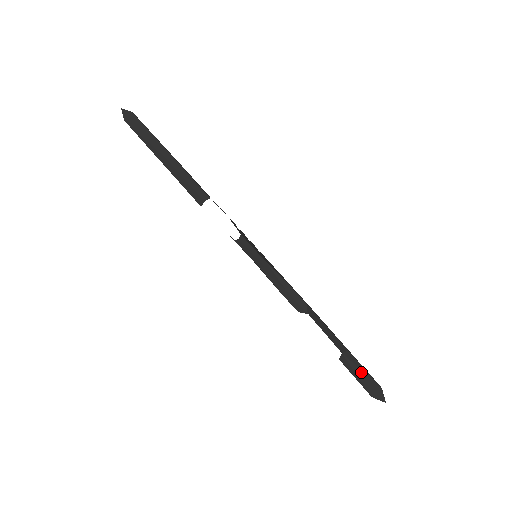
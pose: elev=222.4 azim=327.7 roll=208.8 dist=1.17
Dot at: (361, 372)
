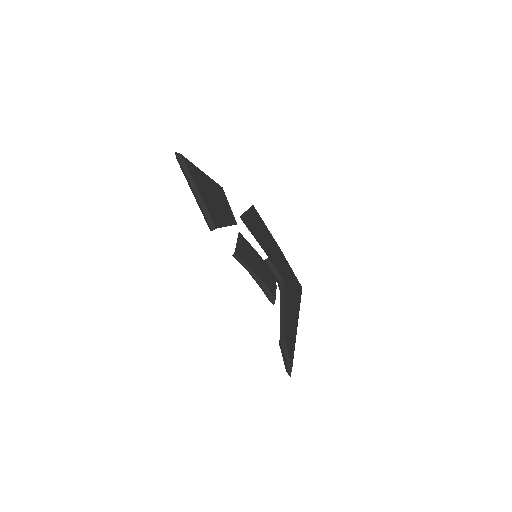
Dot at: (285, 355)
